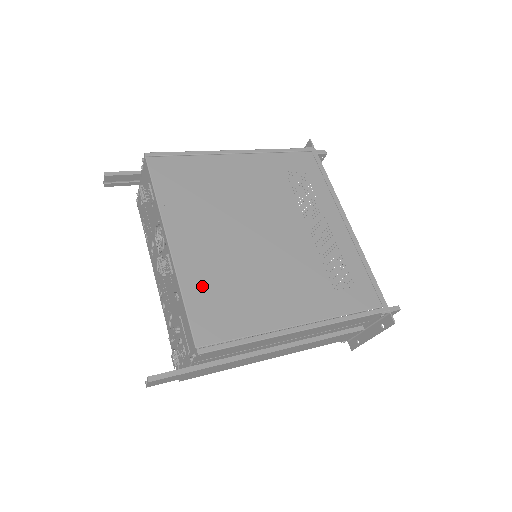
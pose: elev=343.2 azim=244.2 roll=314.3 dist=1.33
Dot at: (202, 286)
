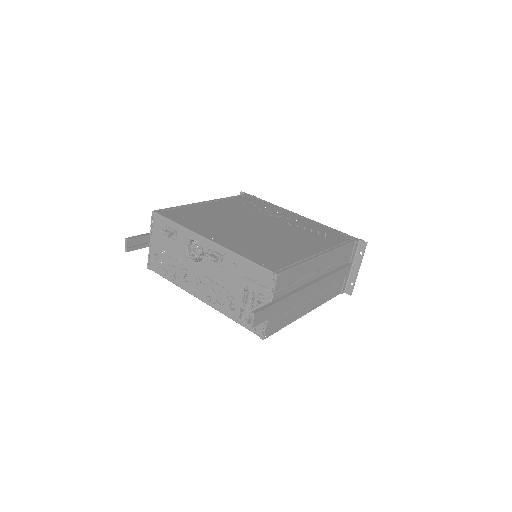
Dot at: (248, 250)
